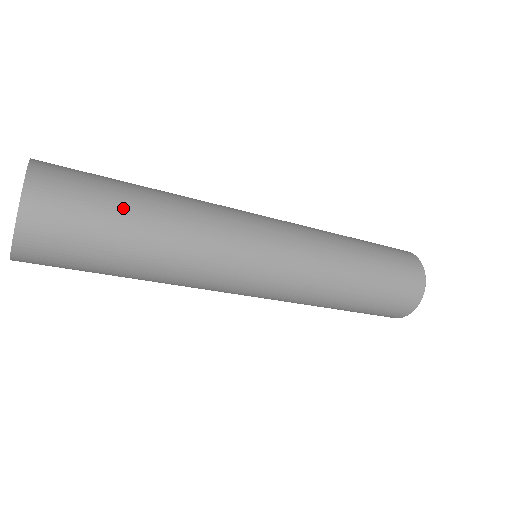
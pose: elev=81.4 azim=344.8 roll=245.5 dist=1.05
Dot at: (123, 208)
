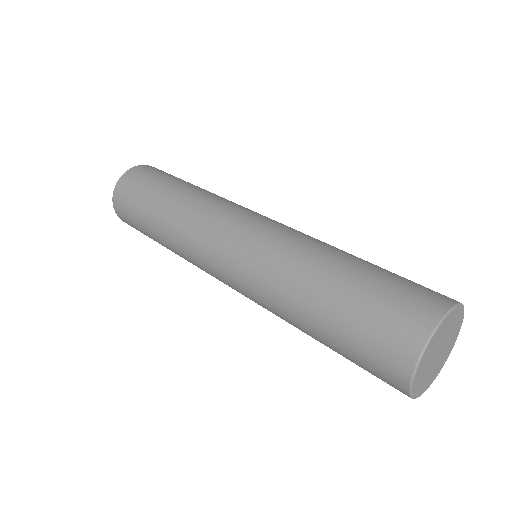
Dot at: (182, 180)
